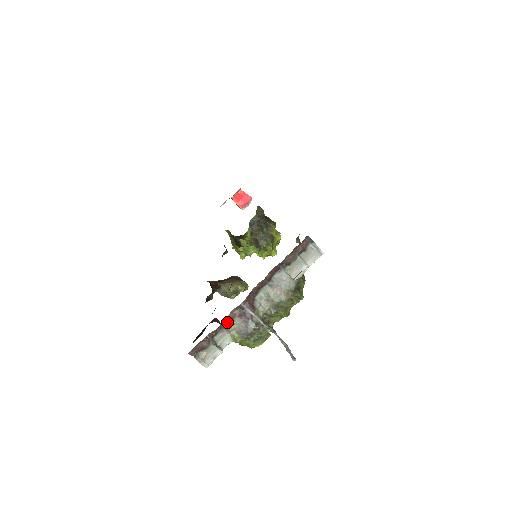
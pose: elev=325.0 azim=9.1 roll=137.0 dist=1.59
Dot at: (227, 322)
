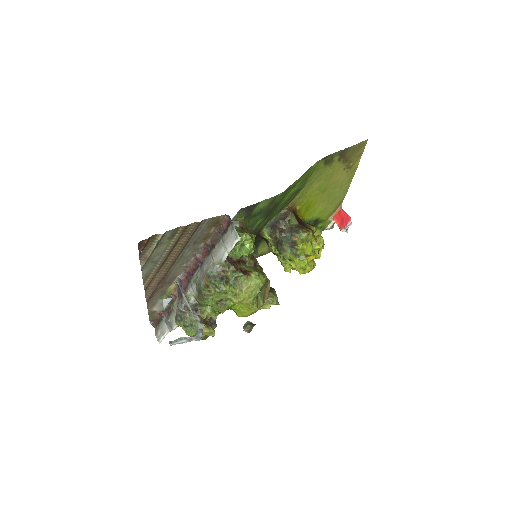
Dot at: occluded
